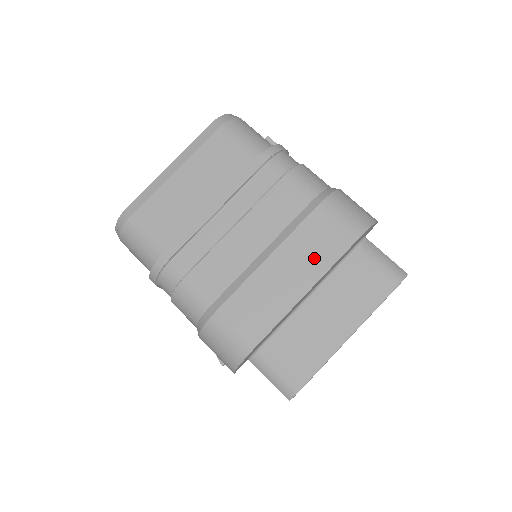
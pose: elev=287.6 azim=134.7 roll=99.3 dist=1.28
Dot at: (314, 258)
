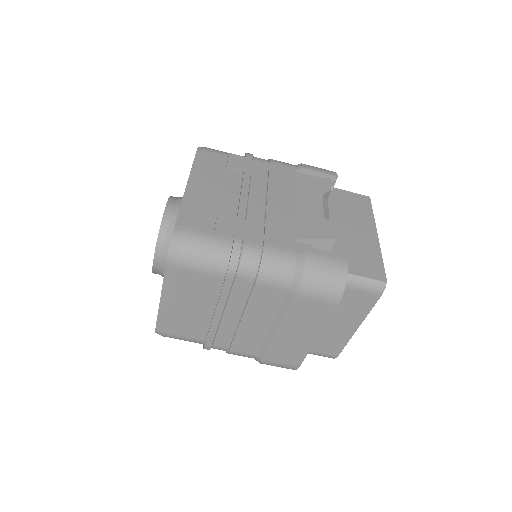
Dot at: (311, 322)
